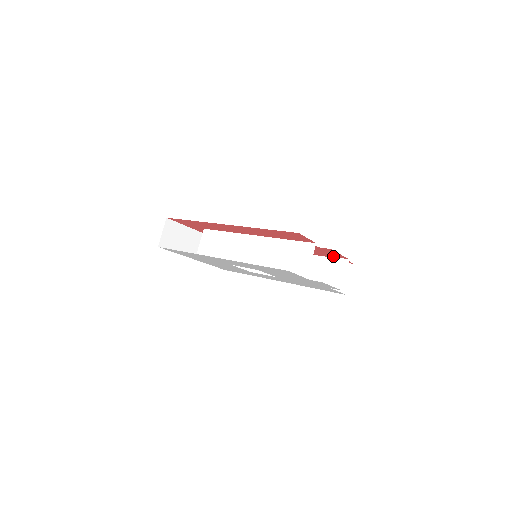
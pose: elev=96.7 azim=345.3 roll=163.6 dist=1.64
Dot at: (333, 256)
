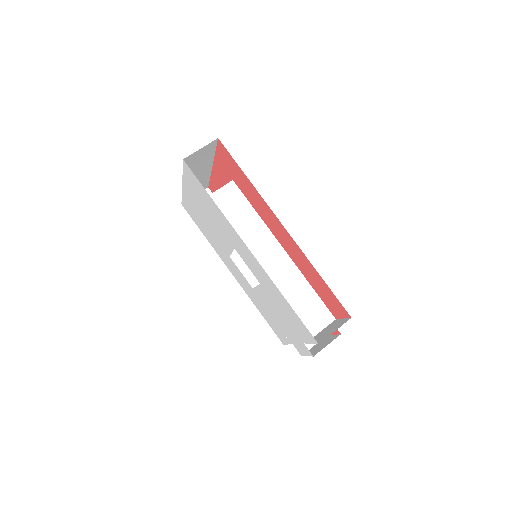
Dot at: occluded
